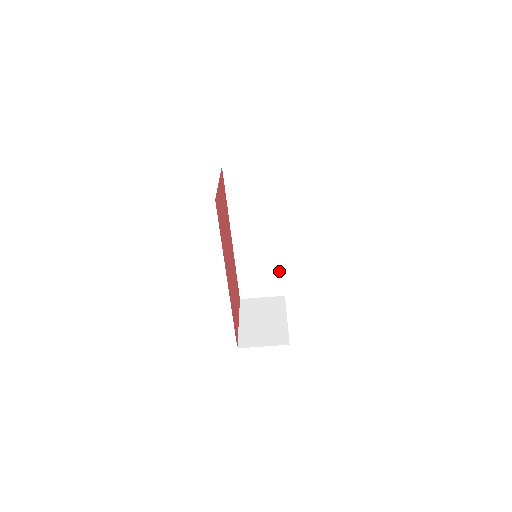
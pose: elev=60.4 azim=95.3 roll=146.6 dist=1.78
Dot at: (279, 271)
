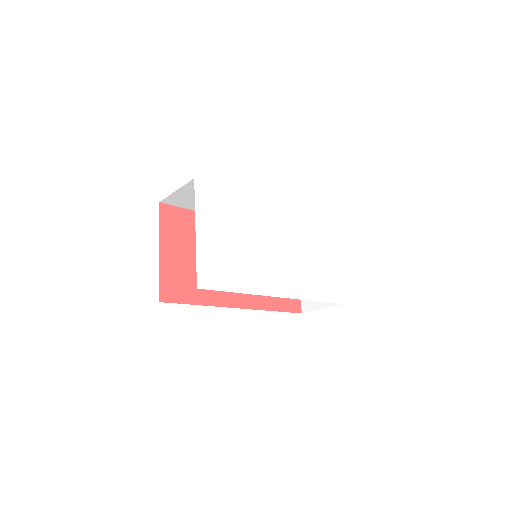
Dot at: occluded
